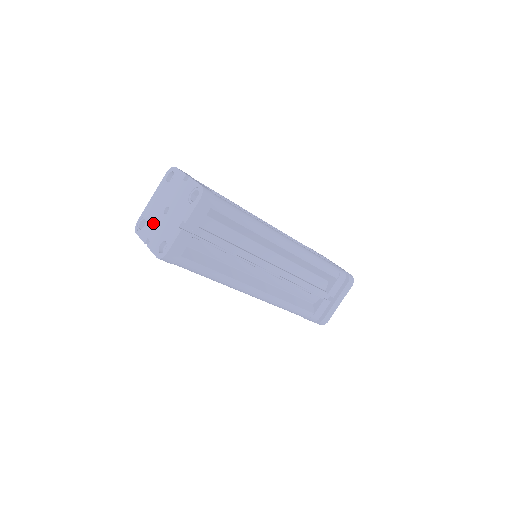
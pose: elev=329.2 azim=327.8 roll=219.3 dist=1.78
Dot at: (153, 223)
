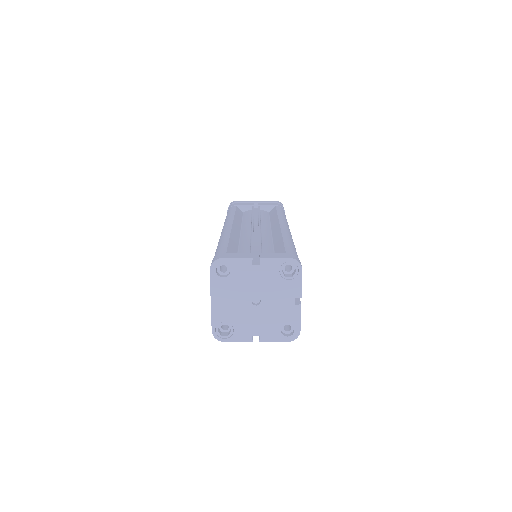
Dot at: (246, 321)
